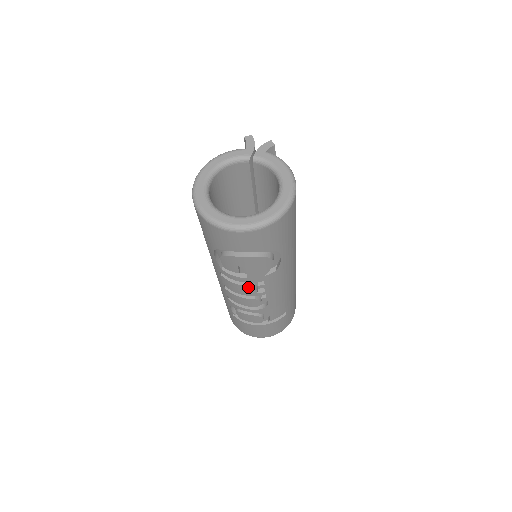
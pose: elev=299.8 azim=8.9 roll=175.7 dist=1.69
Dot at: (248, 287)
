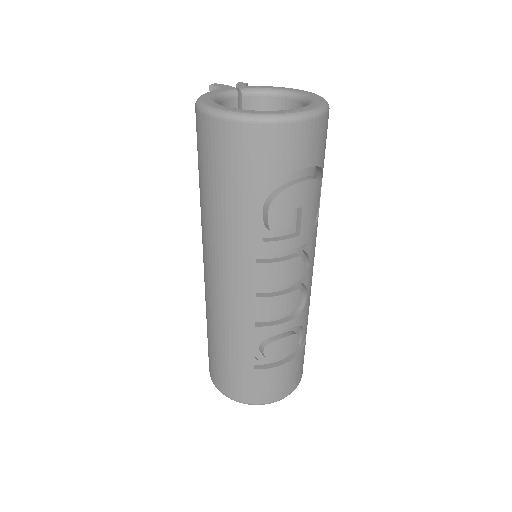
Dot at: (296, 259)
